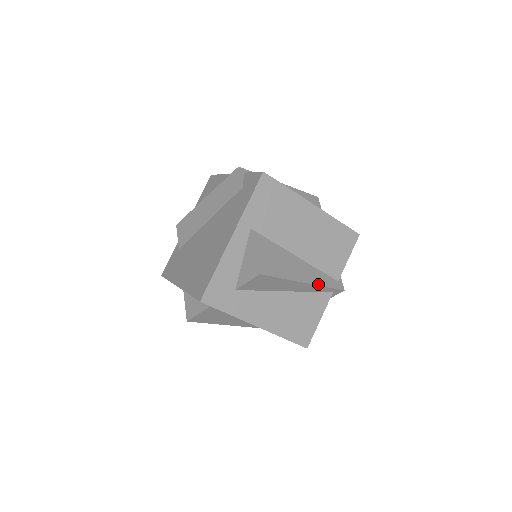
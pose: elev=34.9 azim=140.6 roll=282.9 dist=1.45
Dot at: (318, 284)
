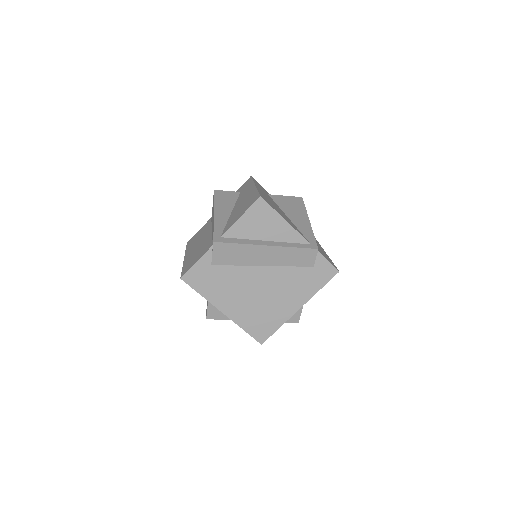
Dot at: occluded
